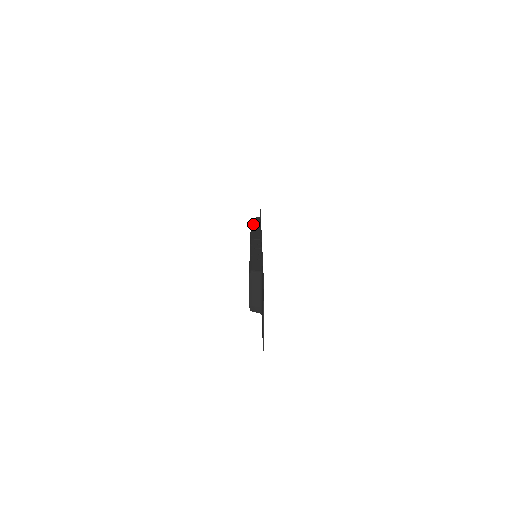
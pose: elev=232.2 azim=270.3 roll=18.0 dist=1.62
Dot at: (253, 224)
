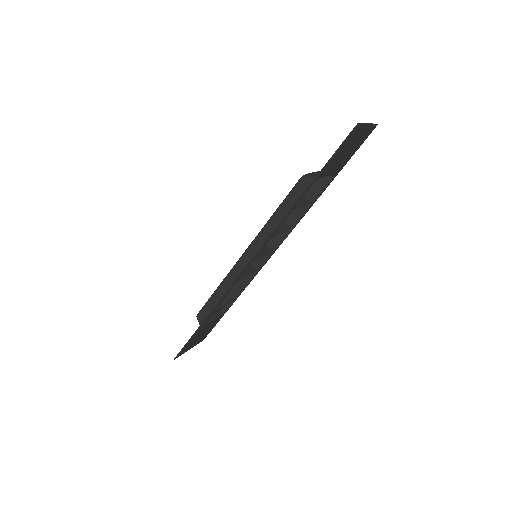
Dot at: (236, 284)
